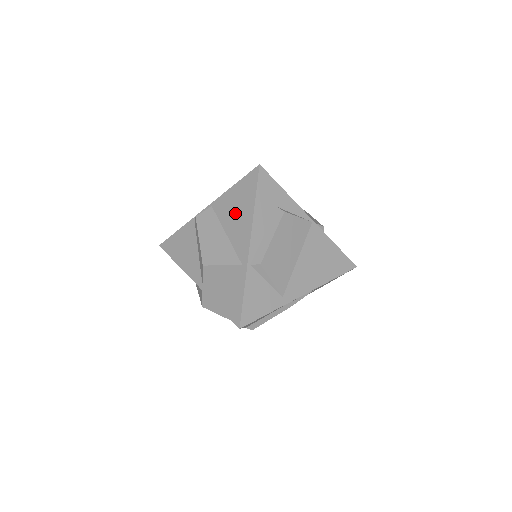
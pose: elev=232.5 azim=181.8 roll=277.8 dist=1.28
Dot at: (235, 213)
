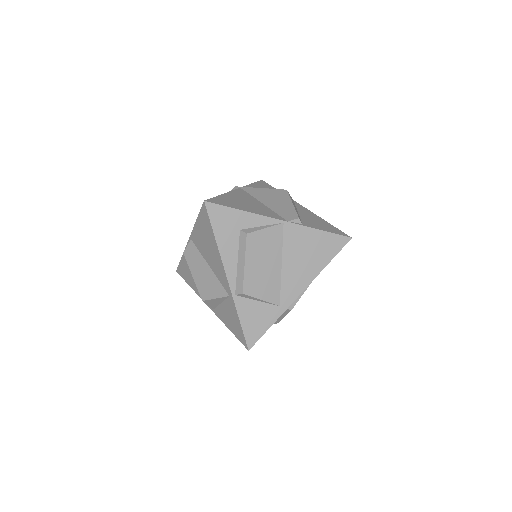
Dot at: (207, 248)
